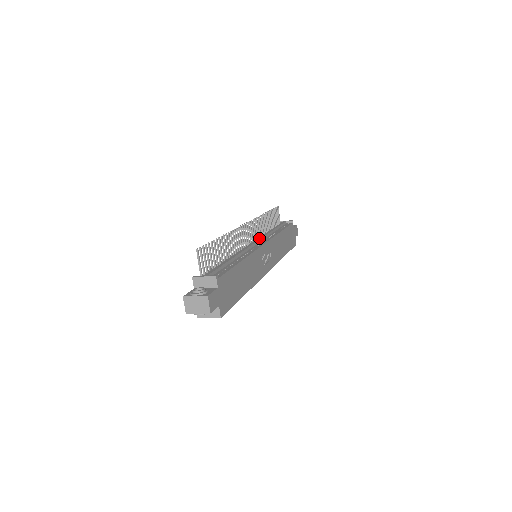
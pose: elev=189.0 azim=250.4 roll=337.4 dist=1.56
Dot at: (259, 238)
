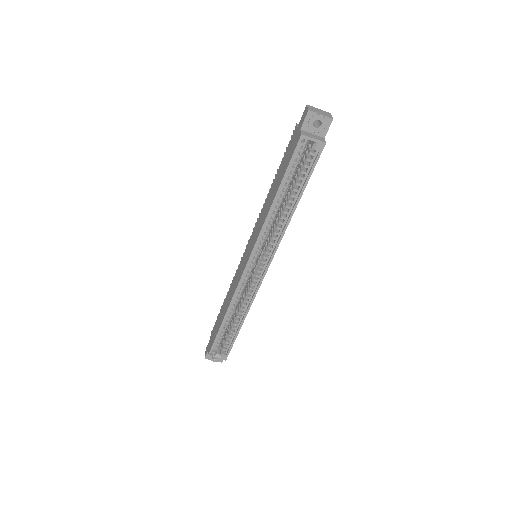
Dot at: occluded
